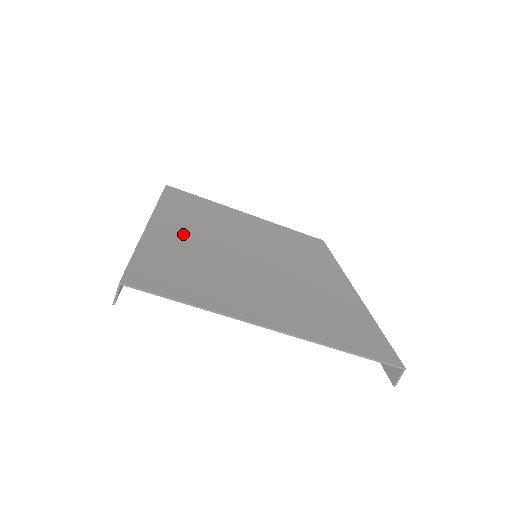
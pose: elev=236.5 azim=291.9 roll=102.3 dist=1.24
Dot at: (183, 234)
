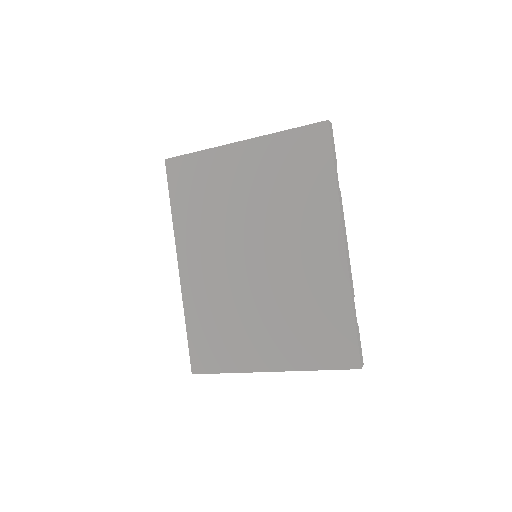
Dot at: (202, 274)
